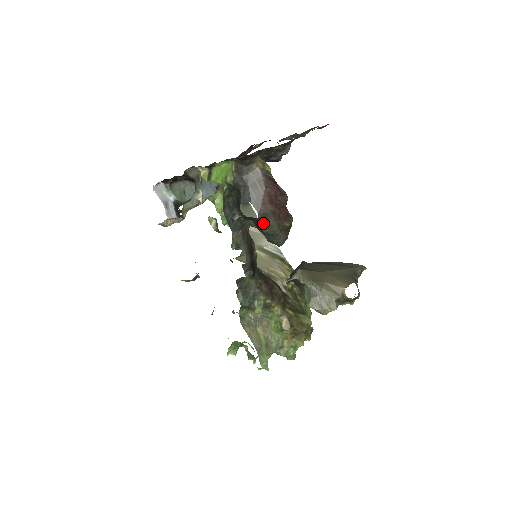
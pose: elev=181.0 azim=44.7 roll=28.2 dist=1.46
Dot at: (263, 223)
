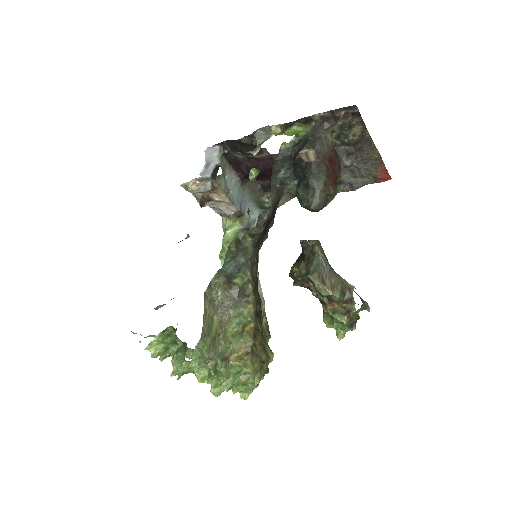
Dot at: (314, 170)
